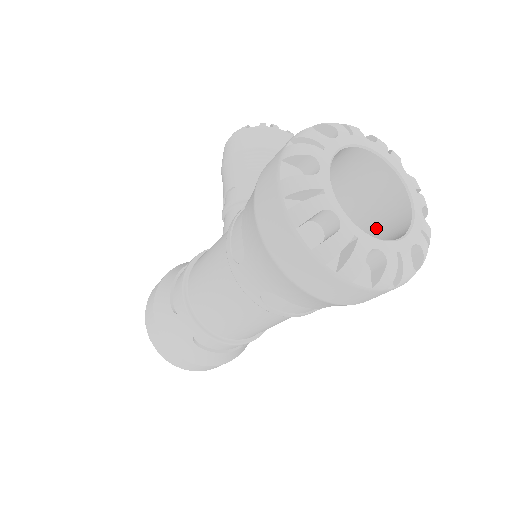
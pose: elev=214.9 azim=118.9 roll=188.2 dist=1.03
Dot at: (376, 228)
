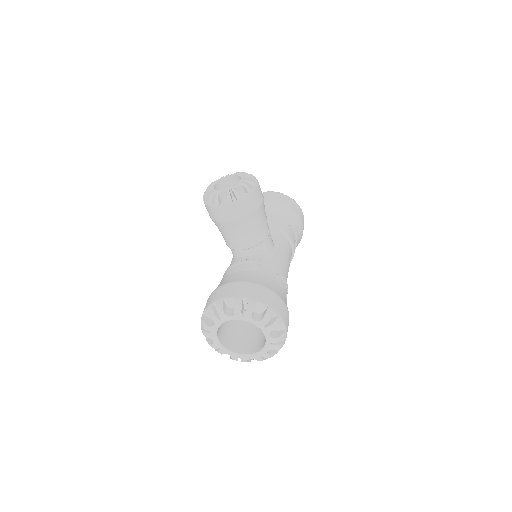
Dot at: occluded
